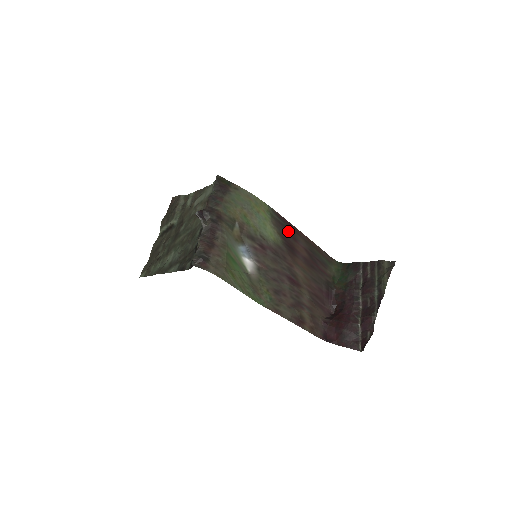
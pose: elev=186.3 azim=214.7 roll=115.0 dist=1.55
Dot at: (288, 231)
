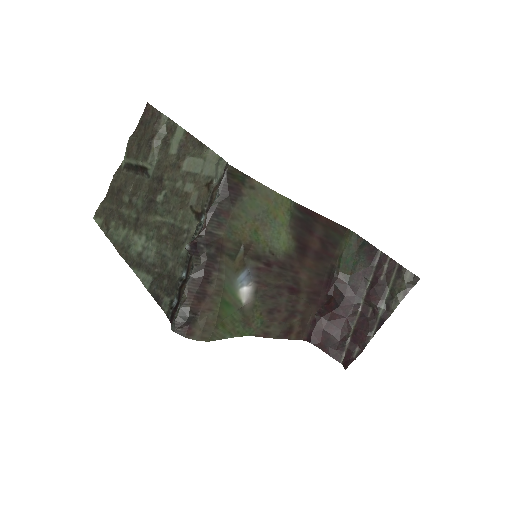
Dot at: (306, 225)
